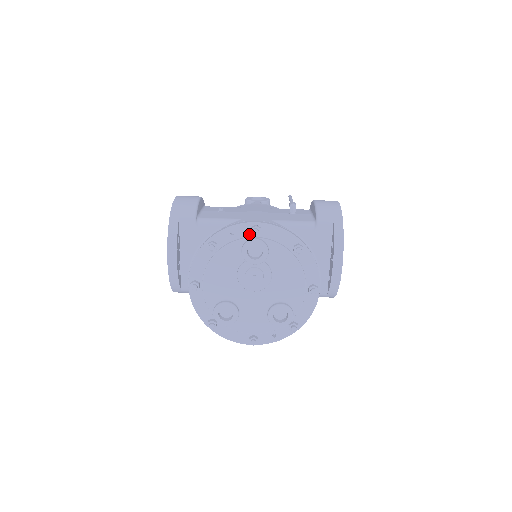
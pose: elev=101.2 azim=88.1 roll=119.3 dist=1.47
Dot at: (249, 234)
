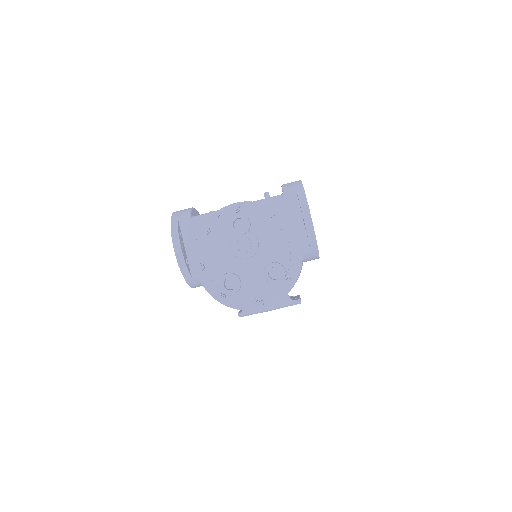
Dot at: (232, 214)
